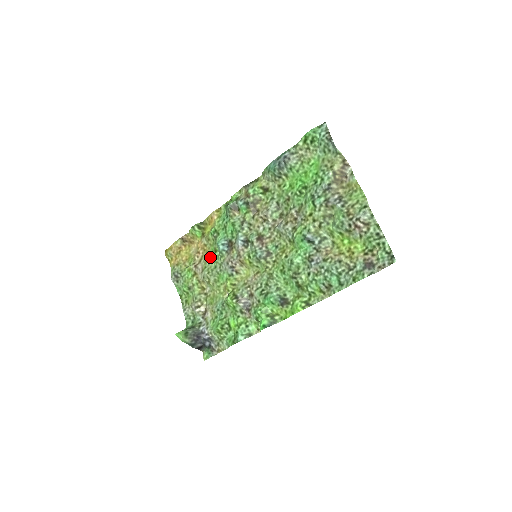
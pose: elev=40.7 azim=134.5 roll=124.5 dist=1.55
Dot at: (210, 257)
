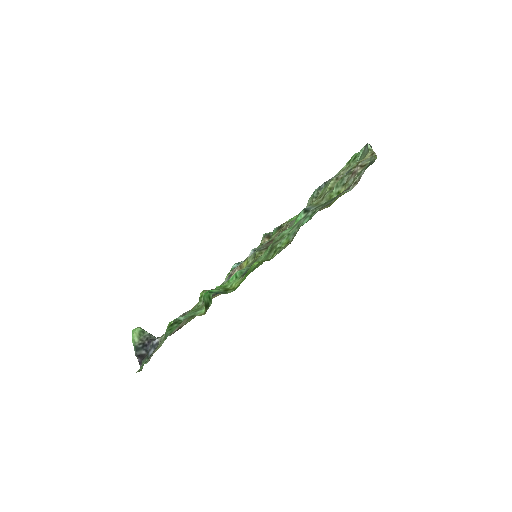
Dot at: occluded
